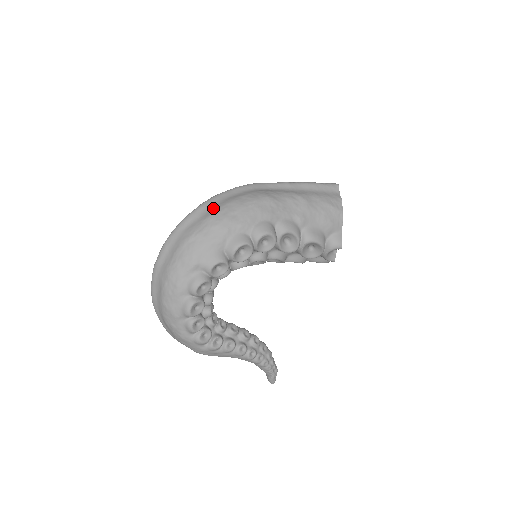
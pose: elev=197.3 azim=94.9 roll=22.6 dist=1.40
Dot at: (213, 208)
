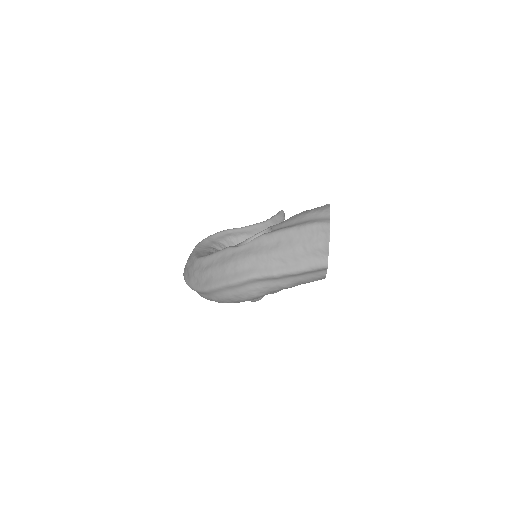
Dot at: (215, 296)
